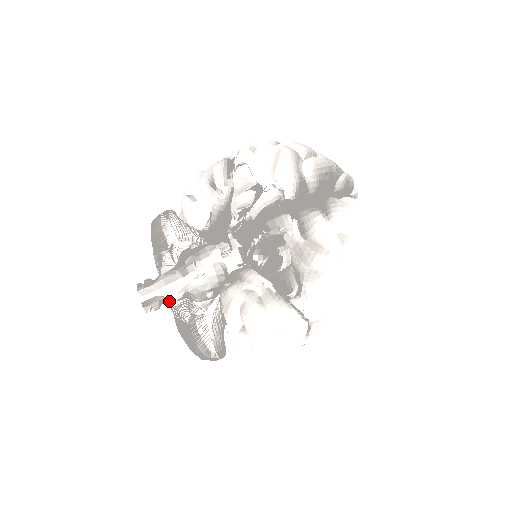
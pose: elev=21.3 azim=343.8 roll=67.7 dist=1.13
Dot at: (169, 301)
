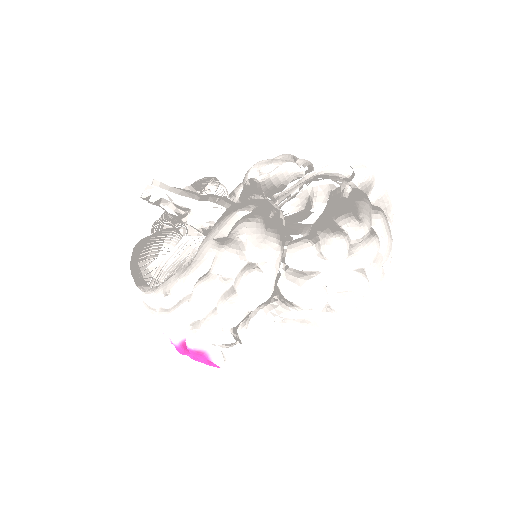
Dot at: (167, 206)
